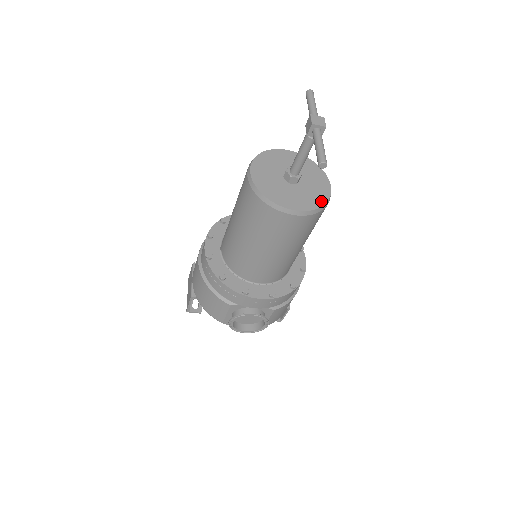
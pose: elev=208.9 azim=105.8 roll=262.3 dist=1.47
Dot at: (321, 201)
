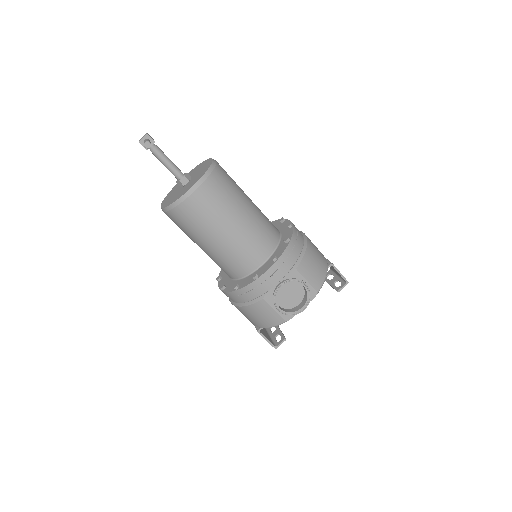
Dot at: (206, 169)
